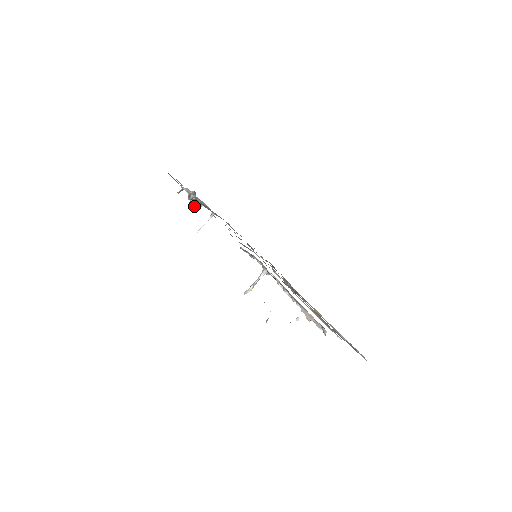
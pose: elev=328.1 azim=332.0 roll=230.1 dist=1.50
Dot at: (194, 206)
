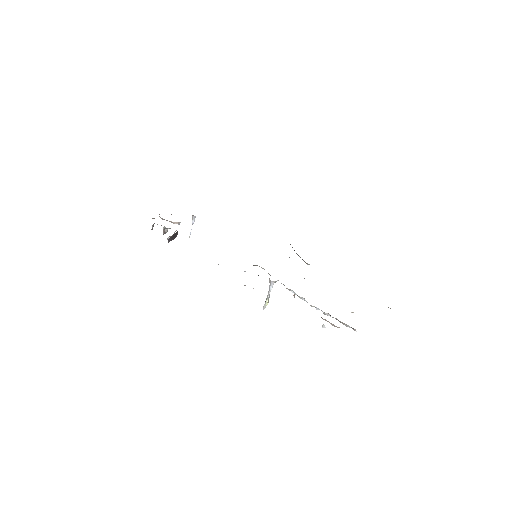
Dot at: (174, 238)
